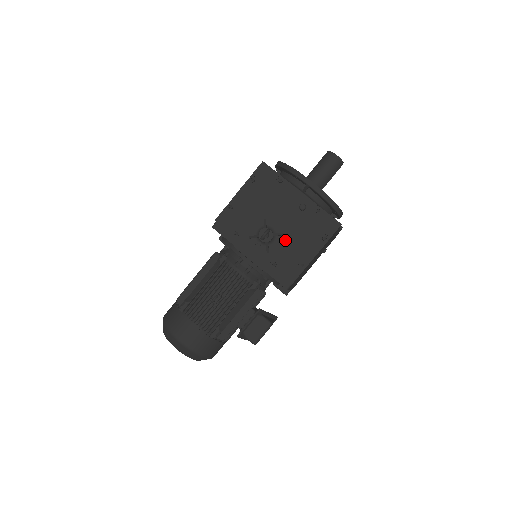
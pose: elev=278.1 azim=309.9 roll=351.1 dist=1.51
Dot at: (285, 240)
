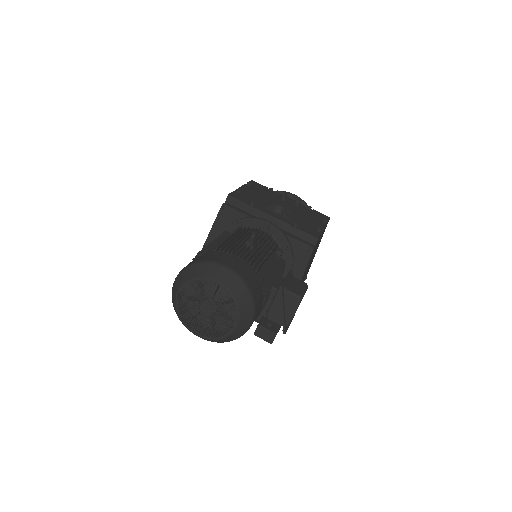
Dot at: (295, 216)
